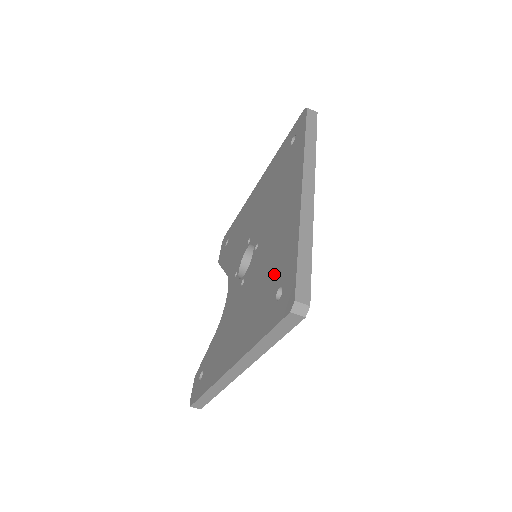
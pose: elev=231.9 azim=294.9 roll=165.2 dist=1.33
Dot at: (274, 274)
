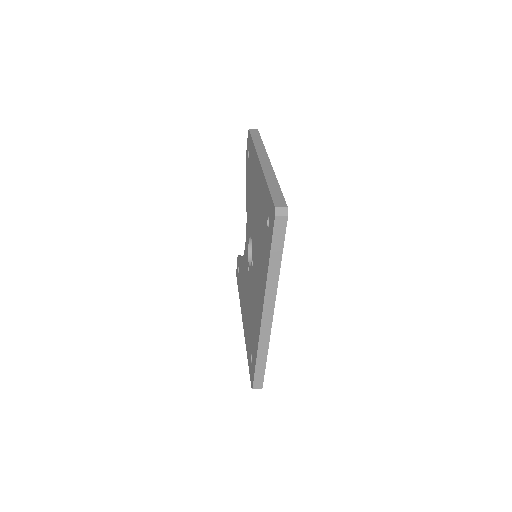
Dot at: (252, 335)
